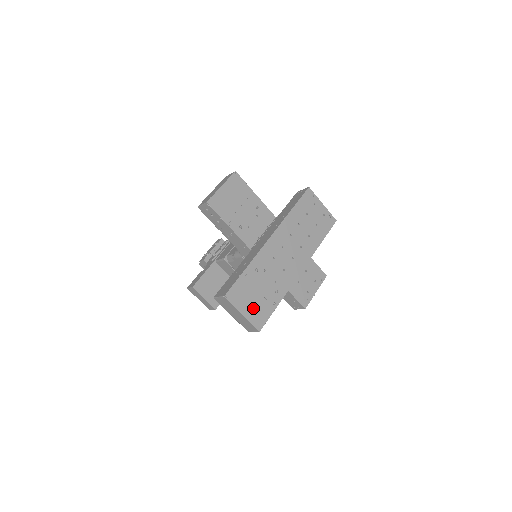
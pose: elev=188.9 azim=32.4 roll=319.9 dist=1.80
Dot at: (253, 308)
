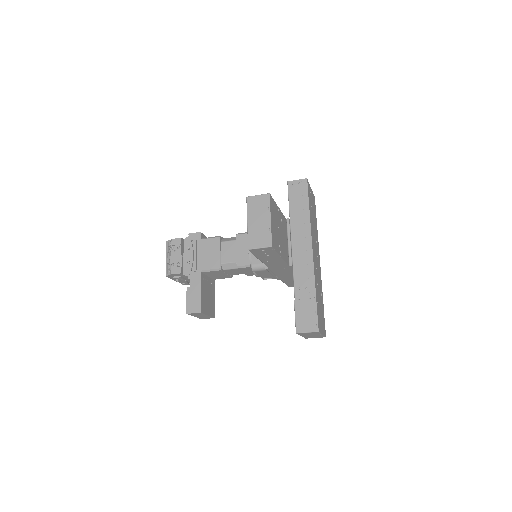
Dot at: (322, 323)
